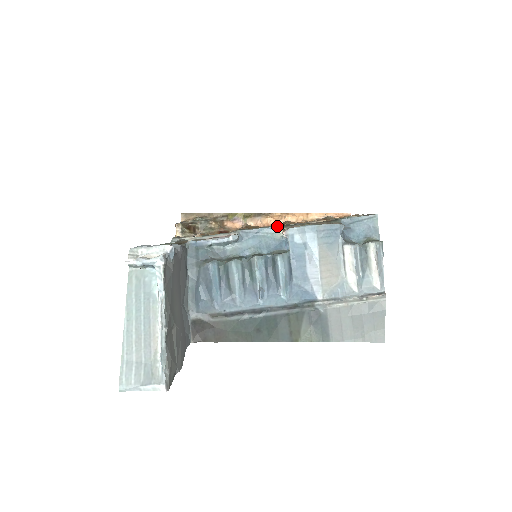
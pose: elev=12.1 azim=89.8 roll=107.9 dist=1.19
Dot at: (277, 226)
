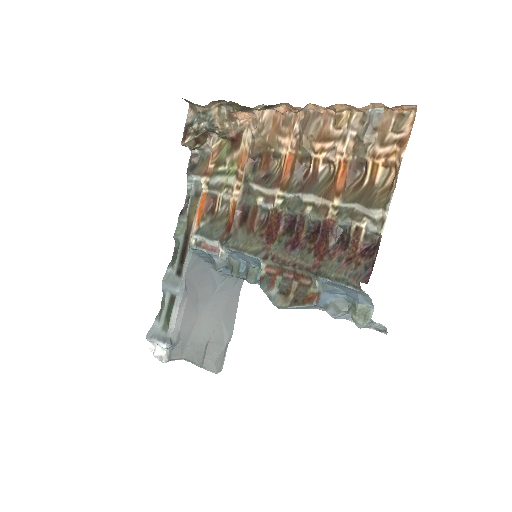
Dot at: (256, 257)
